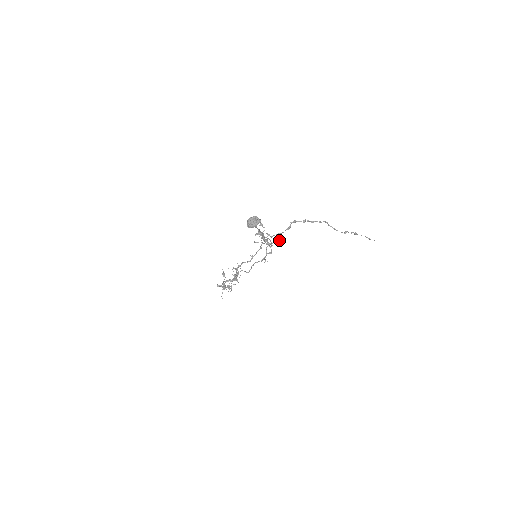
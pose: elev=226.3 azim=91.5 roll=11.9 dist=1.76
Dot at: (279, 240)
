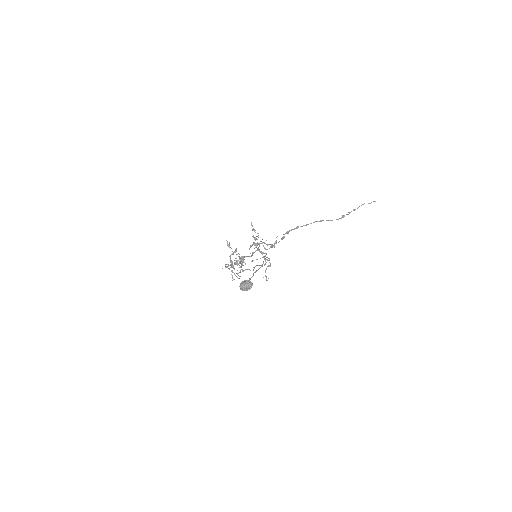
Dot at: (275, 242)
